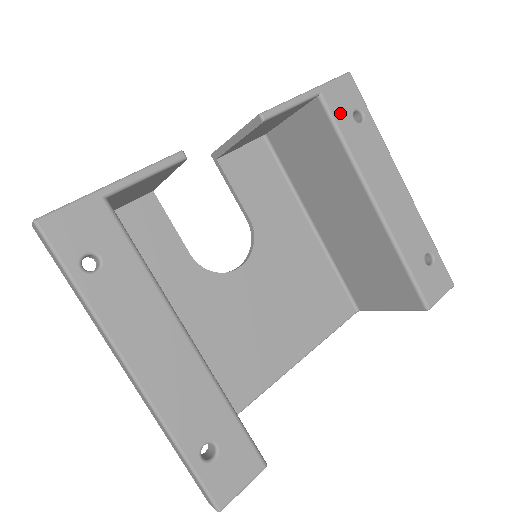
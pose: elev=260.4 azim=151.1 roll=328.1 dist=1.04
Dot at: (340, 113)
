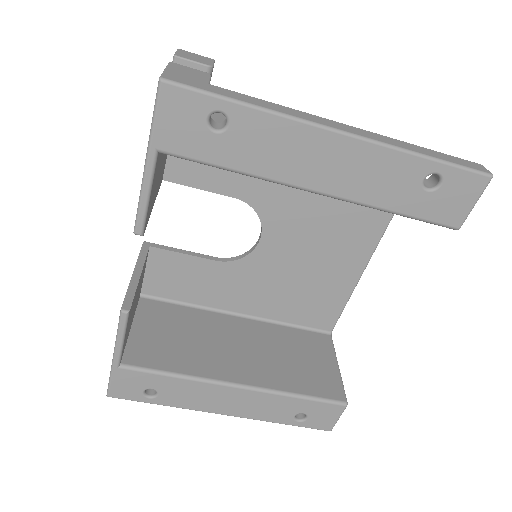
Dot at: (195, 146)
